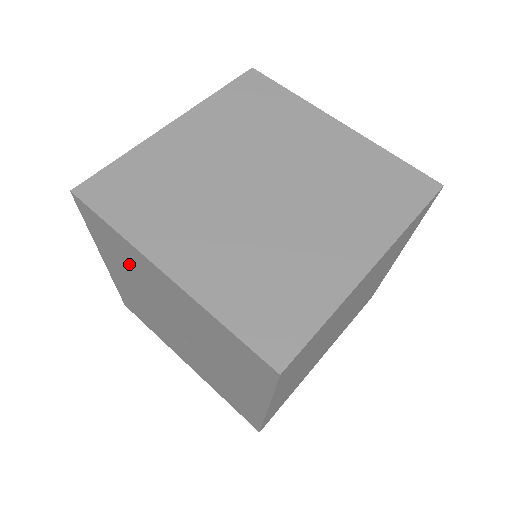
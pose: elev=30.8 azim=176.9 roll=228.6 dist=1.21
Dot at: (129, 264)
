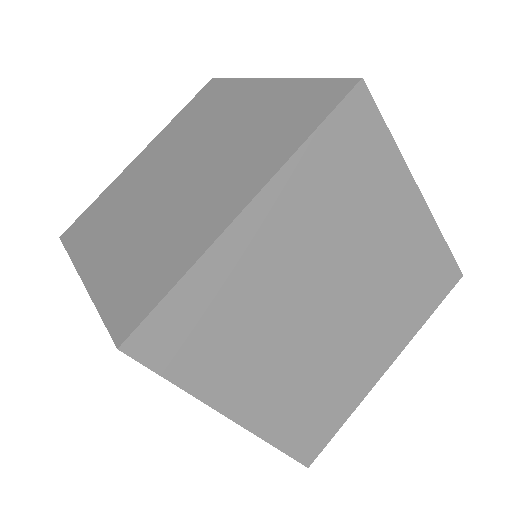
Dot at: occluded
